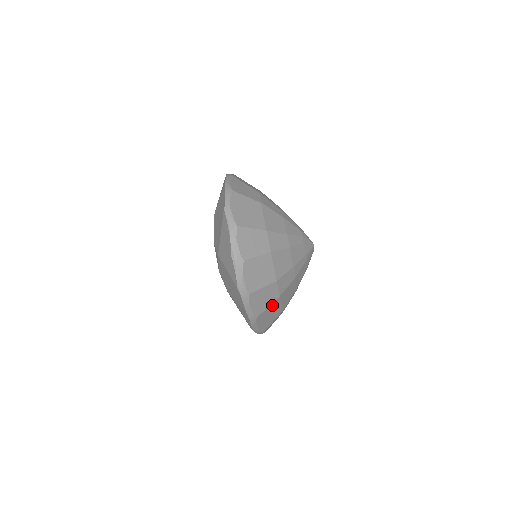
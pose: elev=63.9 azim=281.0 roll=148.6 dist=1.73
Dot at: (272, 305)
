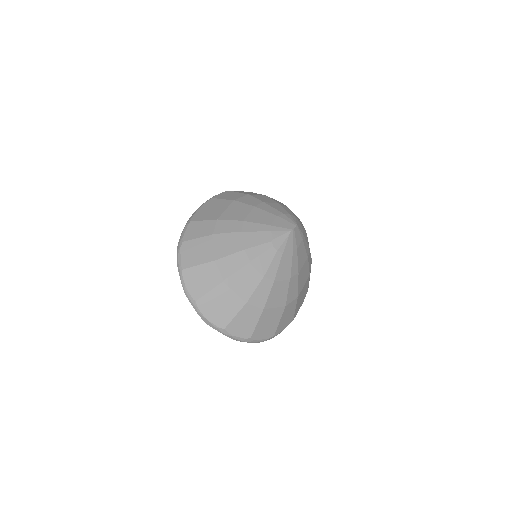
Dot at: (297, 303)
